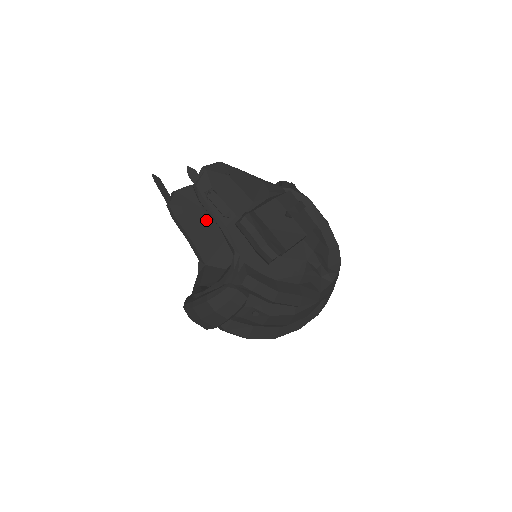
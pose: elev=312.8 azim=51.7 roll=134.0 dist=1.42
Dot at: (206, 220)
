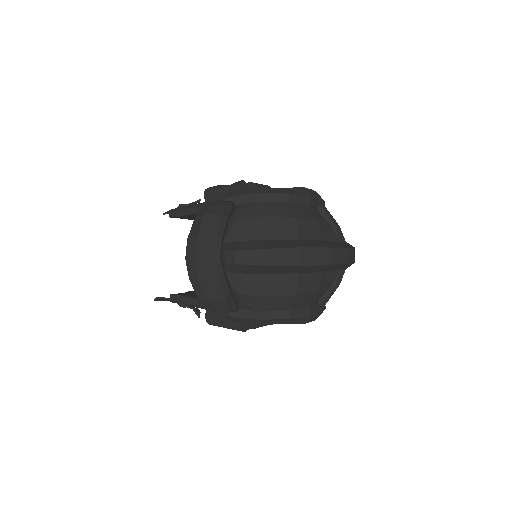
Dot at: occluded
